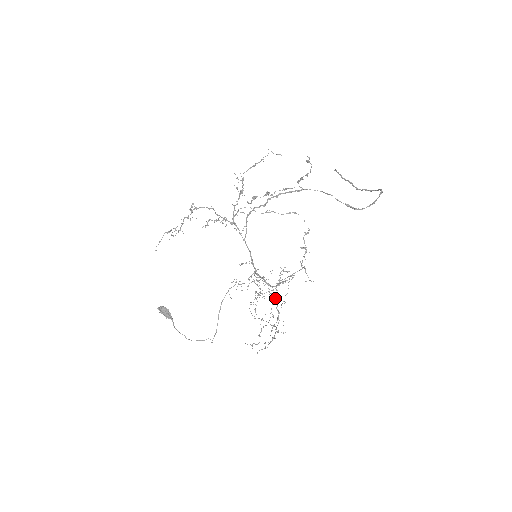
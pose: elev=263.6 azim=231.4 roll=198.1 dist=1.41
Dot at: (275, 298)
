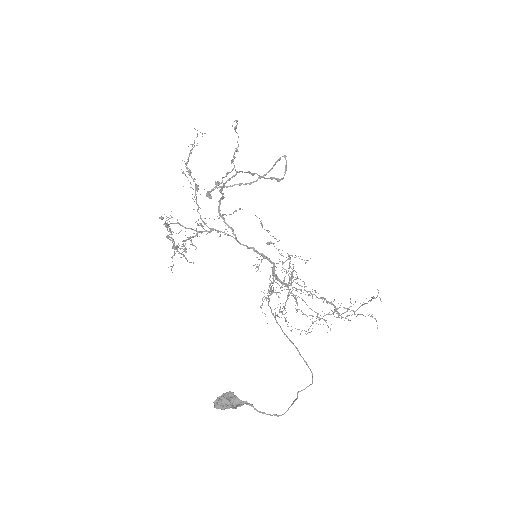
Dot at: (305, 290)
